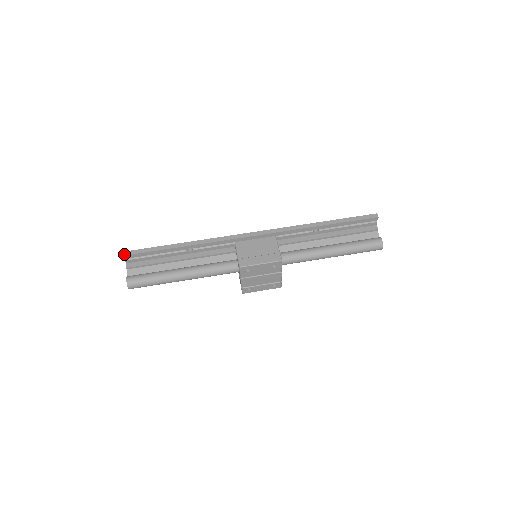
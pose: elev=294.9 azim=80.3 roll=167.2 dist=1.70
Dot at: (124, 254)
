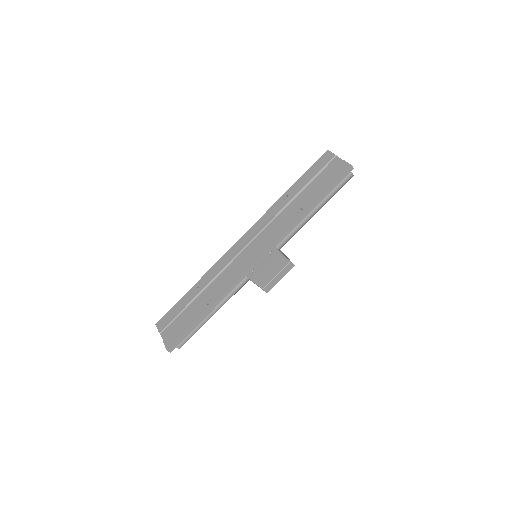
Dot at: (170, 351)
